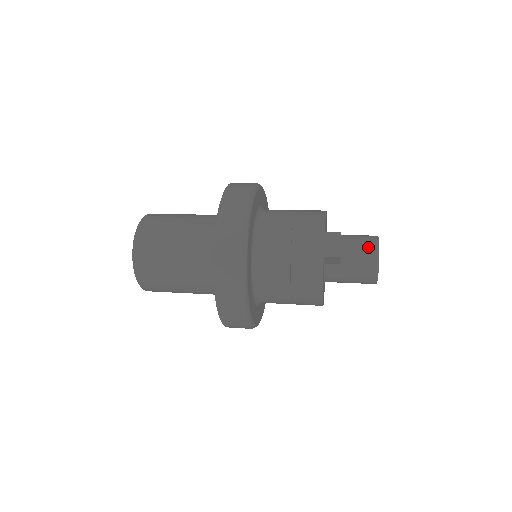
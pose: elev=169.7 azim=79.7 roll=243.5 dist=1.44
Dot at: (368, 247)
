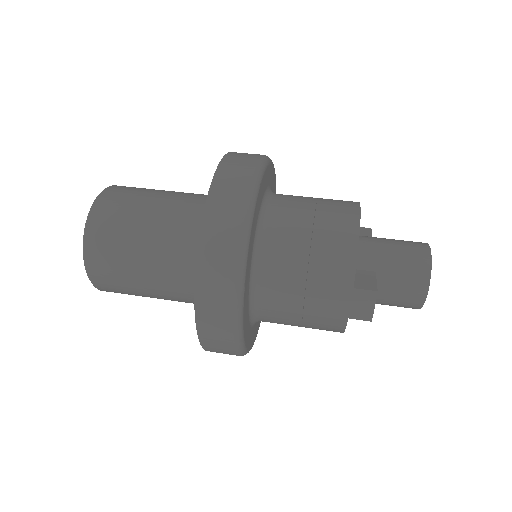
Dot at: (413, 285)
